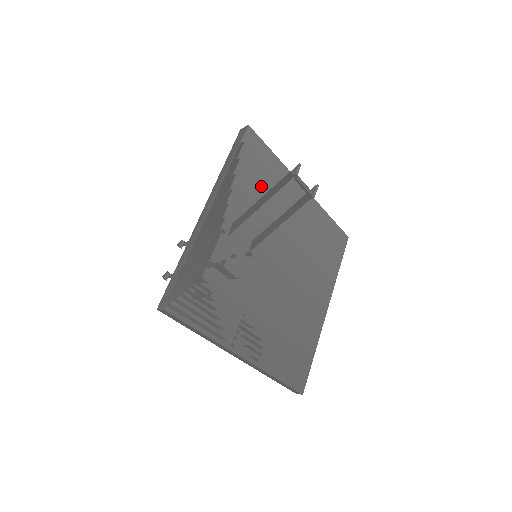
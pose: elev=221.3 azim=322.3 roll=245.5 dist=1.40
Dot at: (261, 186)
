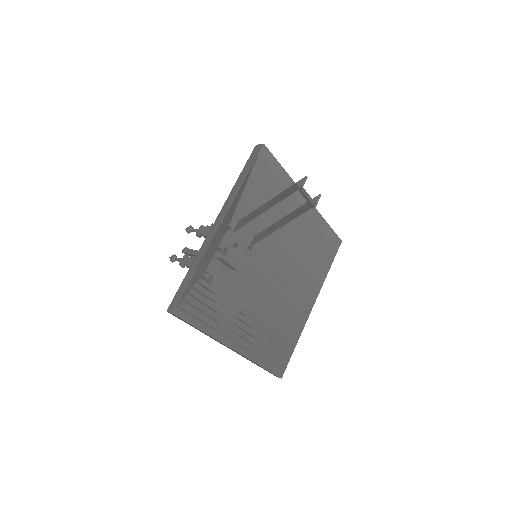
Dot at: (268, 200)
